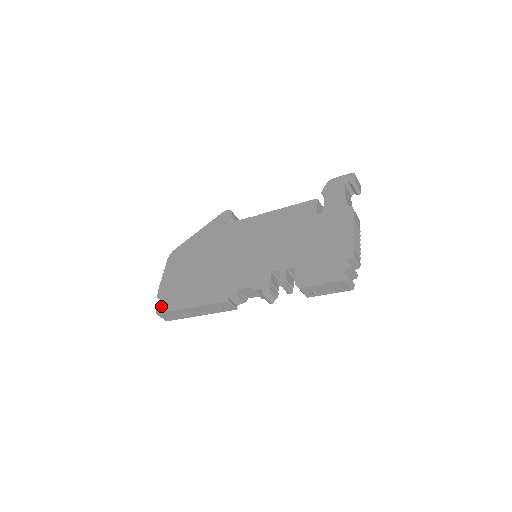
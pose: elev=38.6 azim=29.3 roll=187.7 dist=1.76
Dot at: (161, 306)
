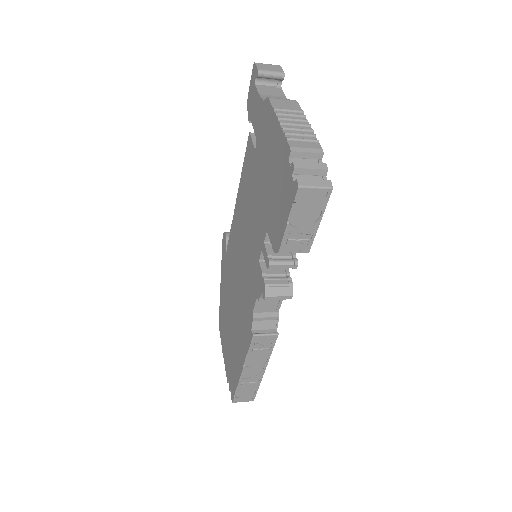
Dot at: (231, 390)
